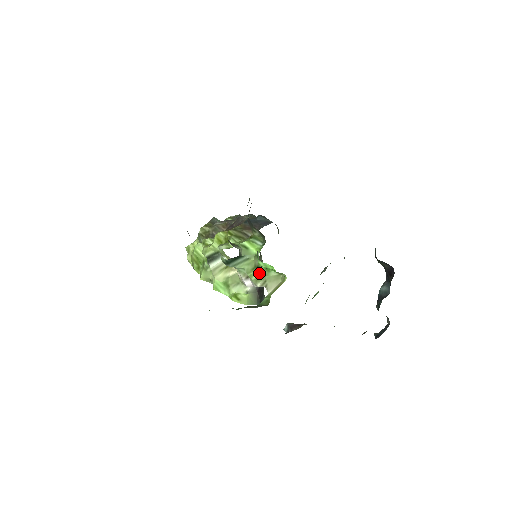
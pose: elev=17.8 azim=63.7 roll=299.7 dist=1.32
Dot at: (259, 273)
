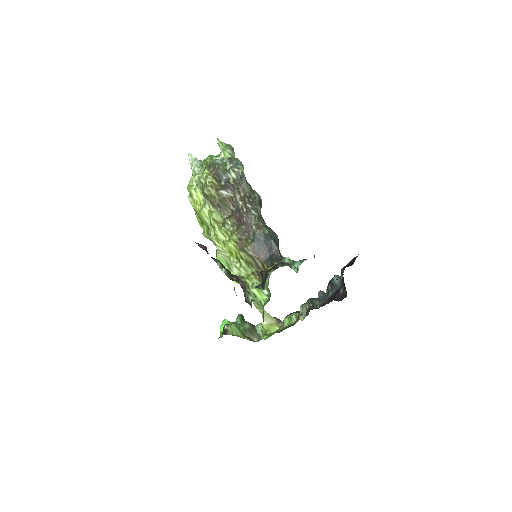
Dot at: occluded
